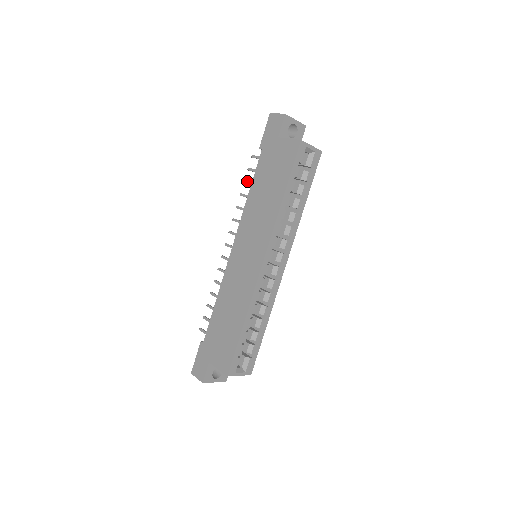
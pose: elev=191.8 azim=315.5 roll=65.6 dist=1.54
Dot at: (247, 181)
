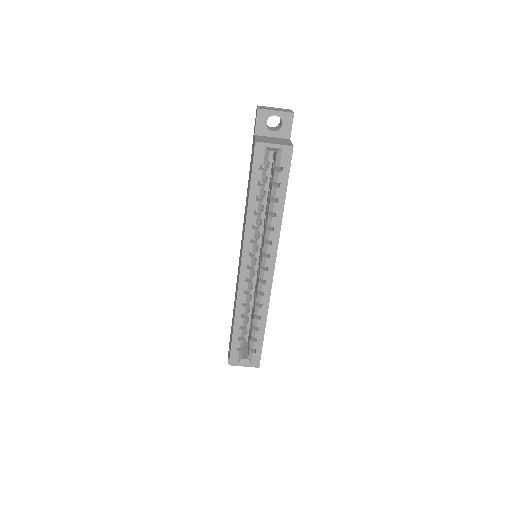
Dot at: occluded
